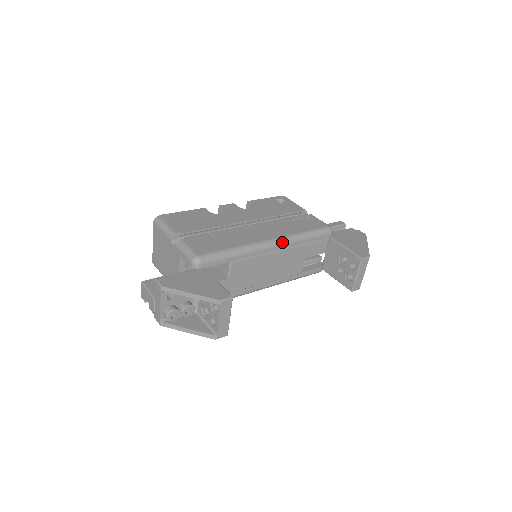
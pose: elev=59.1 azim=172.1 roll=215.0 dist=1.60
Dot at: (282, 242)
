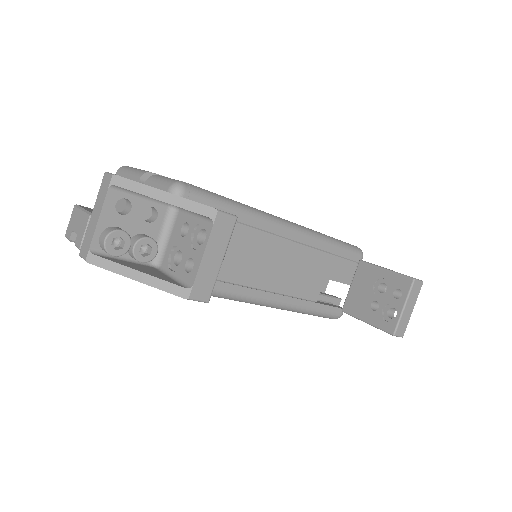
Dot at: (302, 230)
